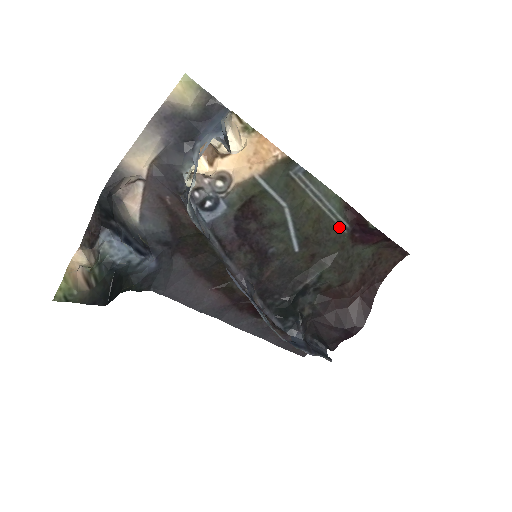
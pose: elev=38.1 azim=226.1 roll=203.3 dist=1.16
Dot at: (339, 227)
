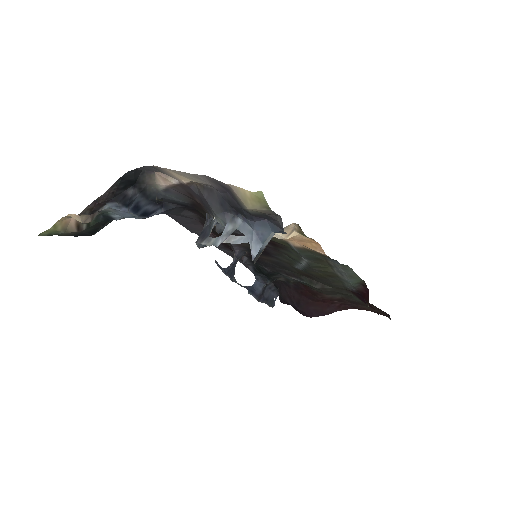
Dot at: (346, 285)
